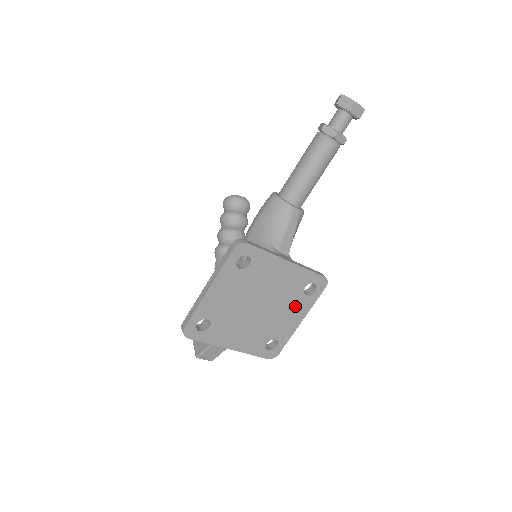
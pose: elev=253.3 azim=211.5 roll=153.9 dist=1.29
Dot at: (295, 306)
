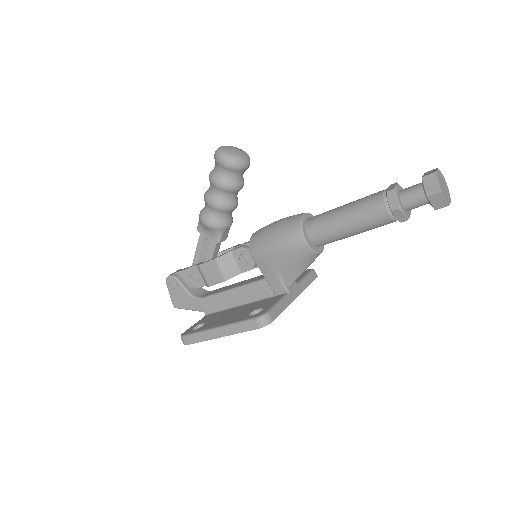
Dot at: occluded
